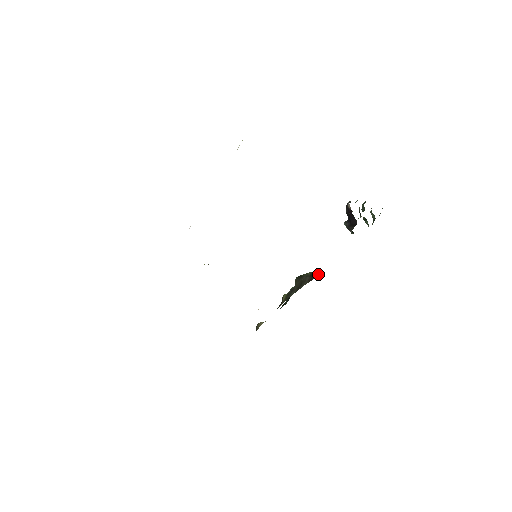
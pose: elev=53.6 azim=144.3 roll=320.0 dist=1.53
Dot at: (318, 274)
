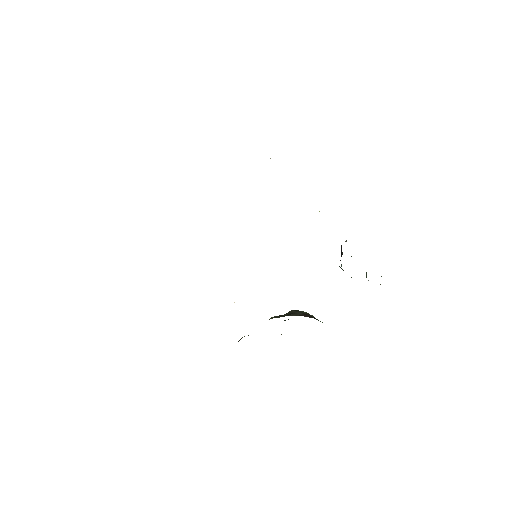
Dot at: (313, 317)
